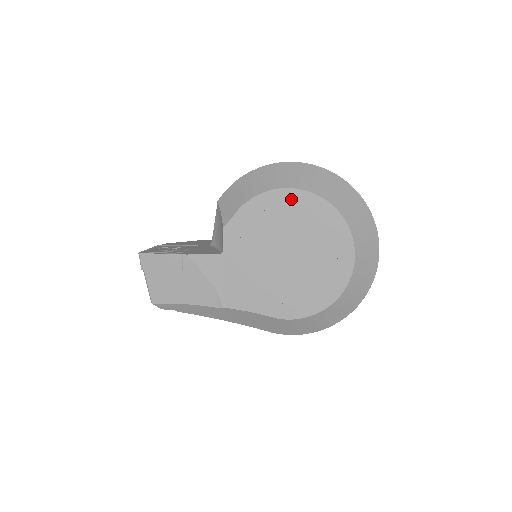
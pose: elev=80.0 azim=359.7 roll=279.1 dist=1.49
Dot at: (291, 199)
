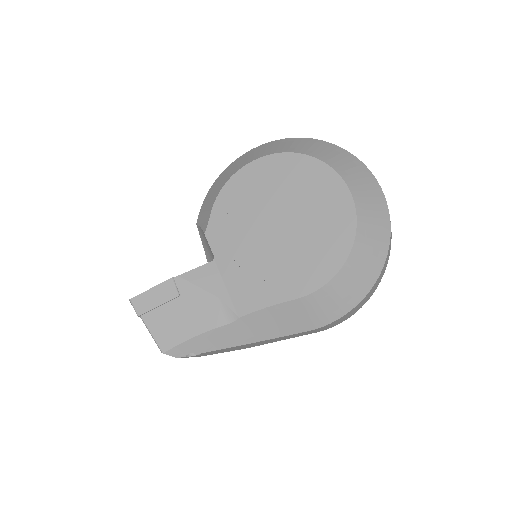
Dot at: (256, 171)
